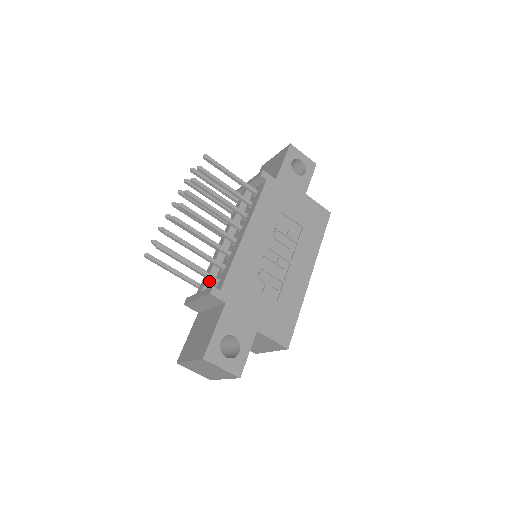
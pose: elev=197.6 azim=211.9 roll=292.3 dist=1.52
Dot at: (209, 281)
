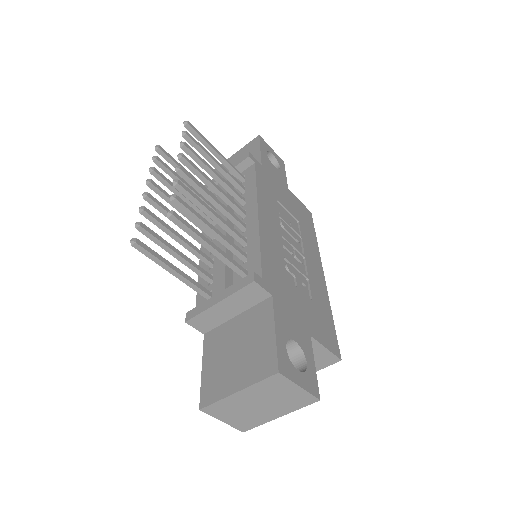
Dot at: (228, 277)
